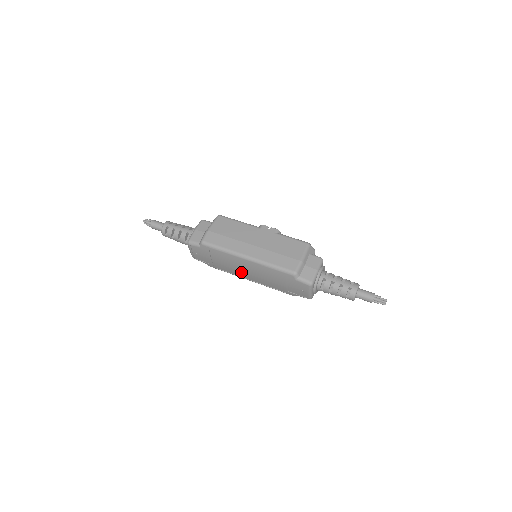
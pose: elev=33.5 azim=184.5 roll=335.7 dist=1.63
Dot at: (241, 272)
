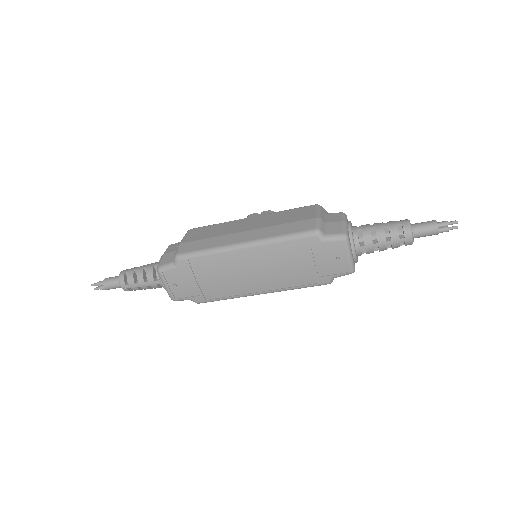
Dot at: (244, 281)
